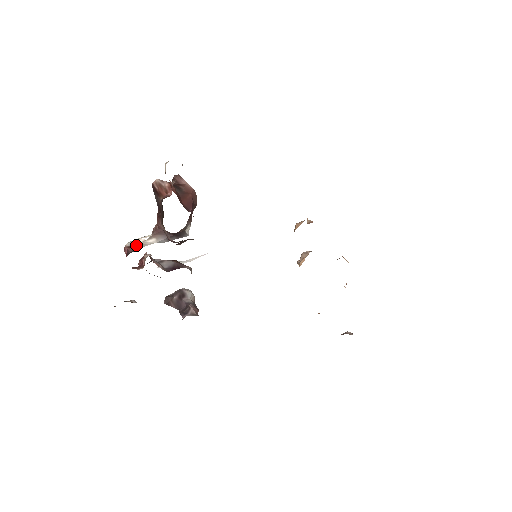
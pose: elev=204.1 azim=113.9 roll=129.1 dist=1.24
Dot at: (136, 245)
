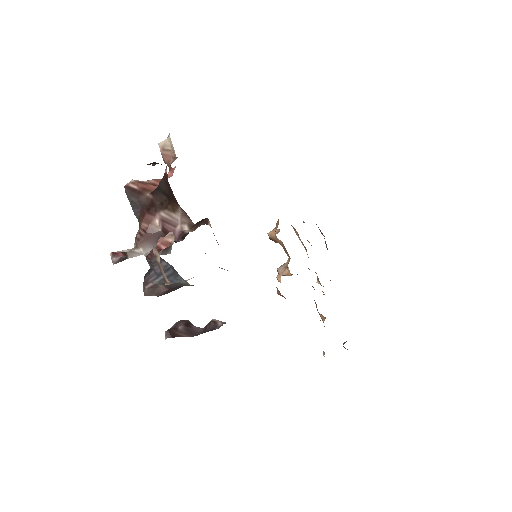
Dot at: (124, 252)
